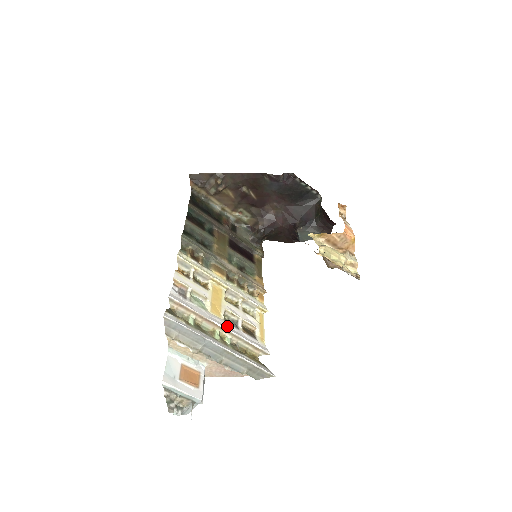
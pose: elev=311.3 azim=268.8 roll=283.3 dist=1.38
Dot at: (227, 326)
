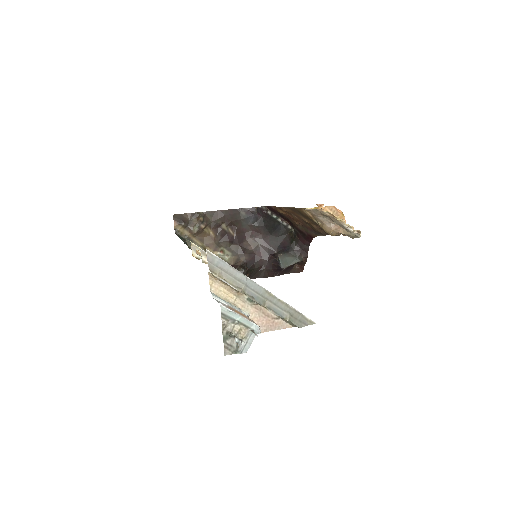
Dot at: occluded
